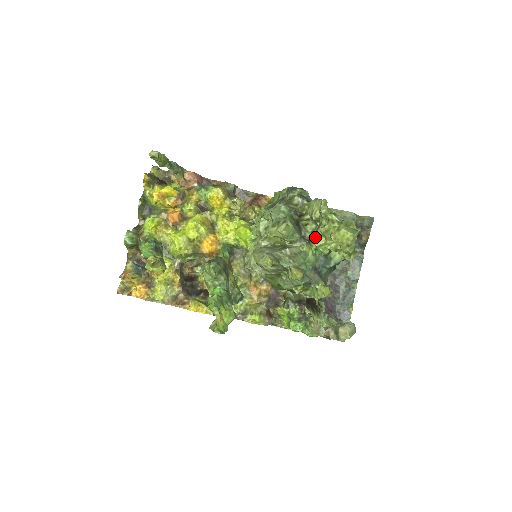
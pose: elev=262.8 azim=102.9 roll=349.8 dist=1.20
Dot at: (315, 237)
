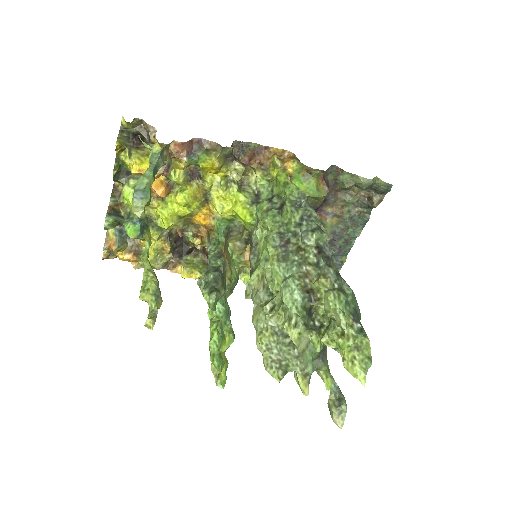
Dot at: (326, 339)
